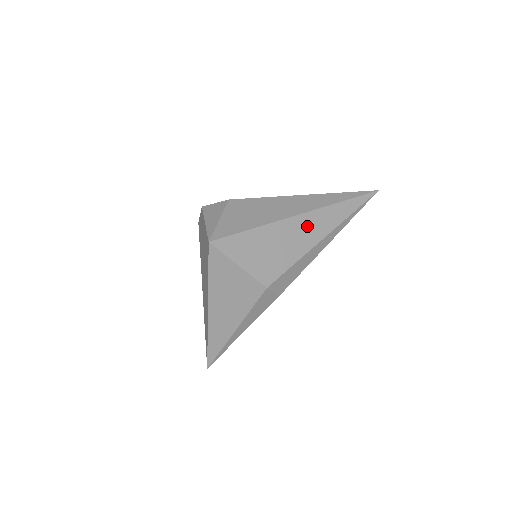
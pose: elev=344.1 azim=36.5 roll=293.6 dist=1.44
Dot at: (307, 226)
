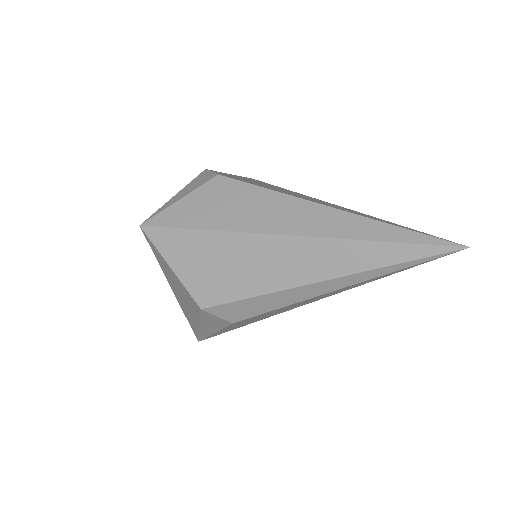
Dot at: (289, 256)
